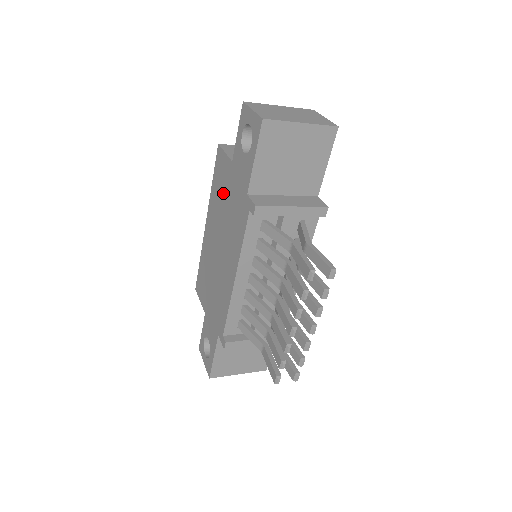
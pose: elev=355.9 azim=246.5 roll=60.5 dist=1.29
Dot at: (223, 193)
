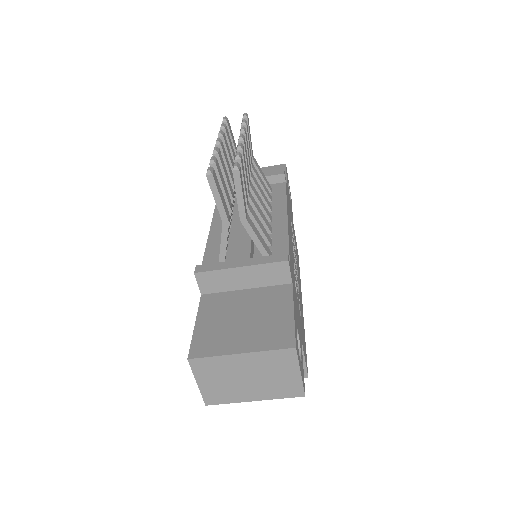
Dot at: occluded
